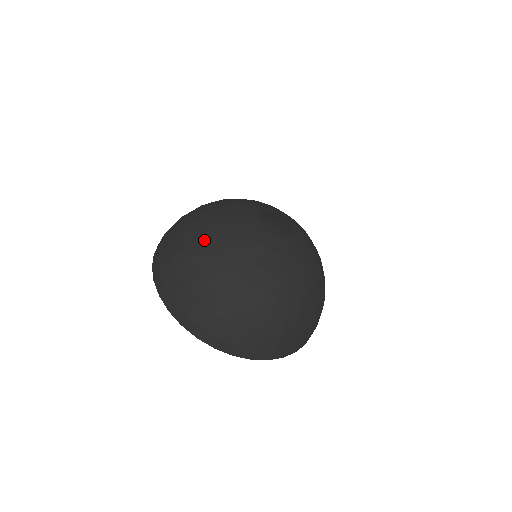
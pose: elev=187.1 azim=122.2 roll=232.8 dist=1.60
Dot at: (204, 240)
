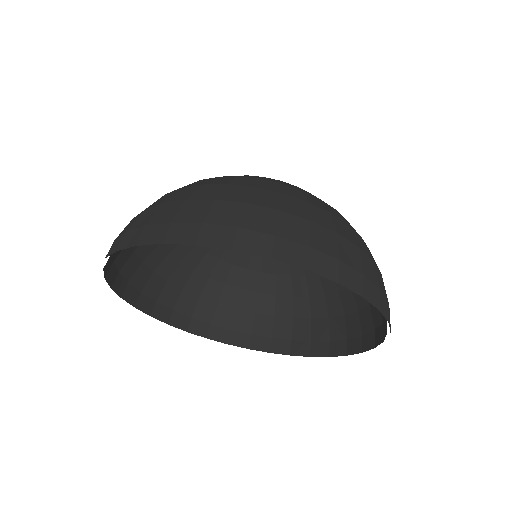
Dot at: (244, 176)
